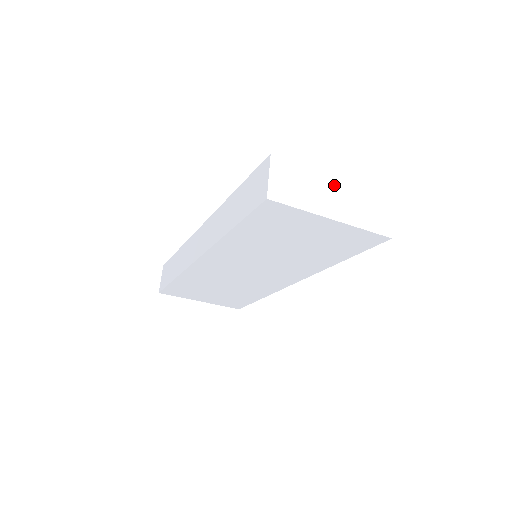
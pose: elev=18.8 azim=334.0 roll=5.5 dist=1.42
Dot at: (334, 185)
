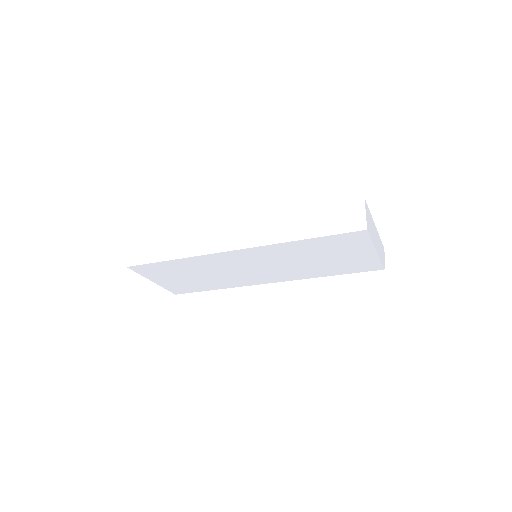
Dot at: (374, 228)
